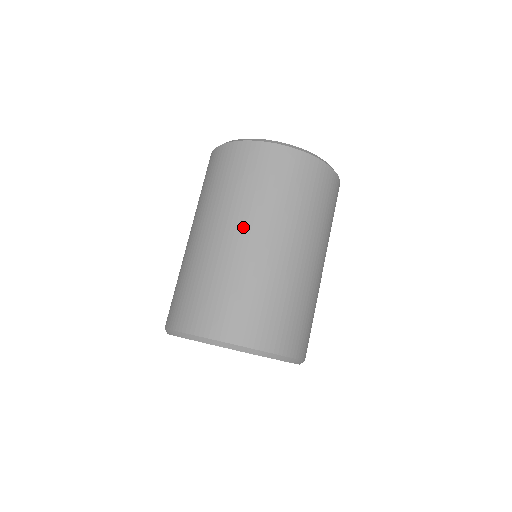
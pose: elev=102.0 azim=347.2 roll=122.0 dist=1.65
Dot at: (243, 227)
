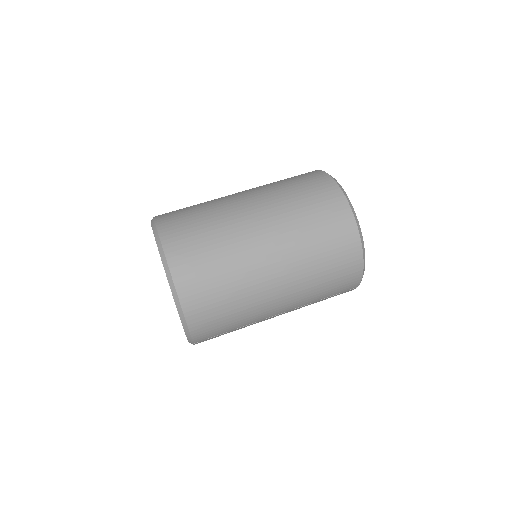
Dot at: occluded
